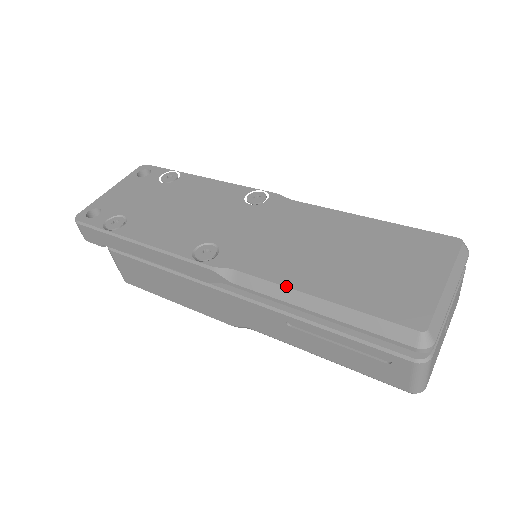
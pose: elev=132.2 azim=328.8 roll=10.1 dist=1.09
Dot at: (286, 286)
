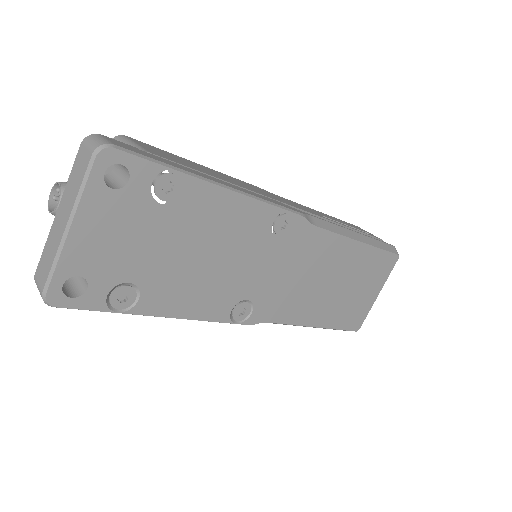
Dot at: occluded
